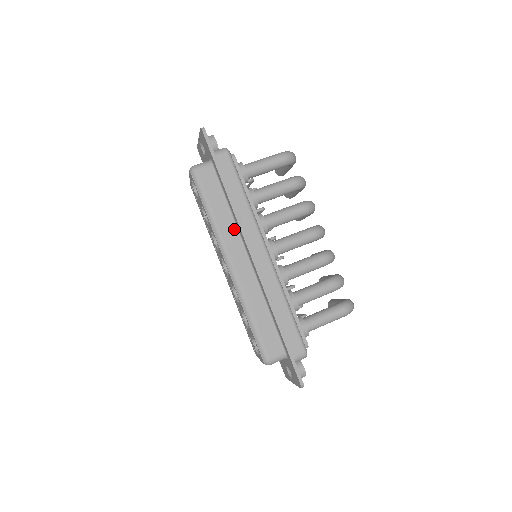
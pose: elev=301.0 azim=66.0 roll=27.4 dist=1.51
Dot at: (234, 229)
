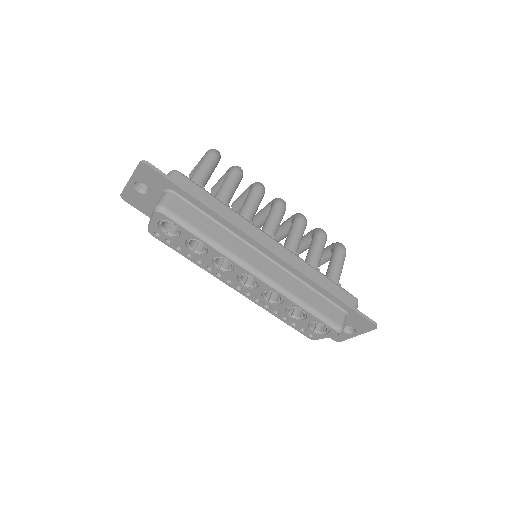
Dot at: (236, 239)
